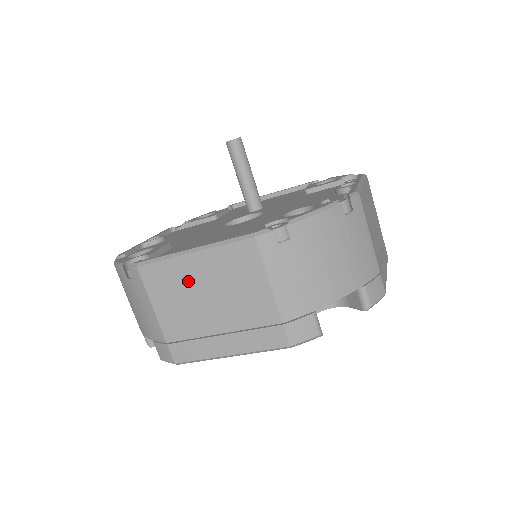
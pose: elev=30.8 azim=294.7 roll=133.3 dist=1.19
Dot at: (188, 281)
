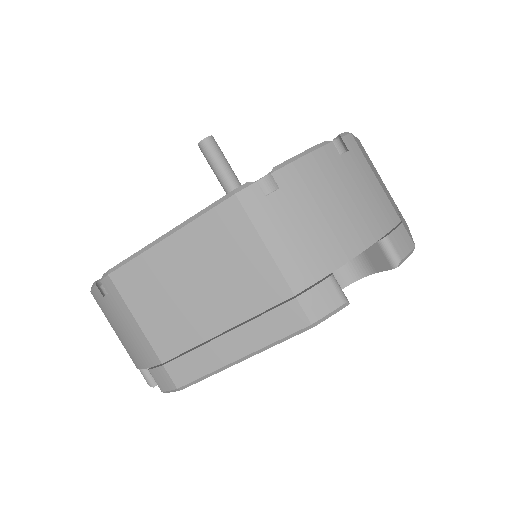
Dot at: (170, 275)
